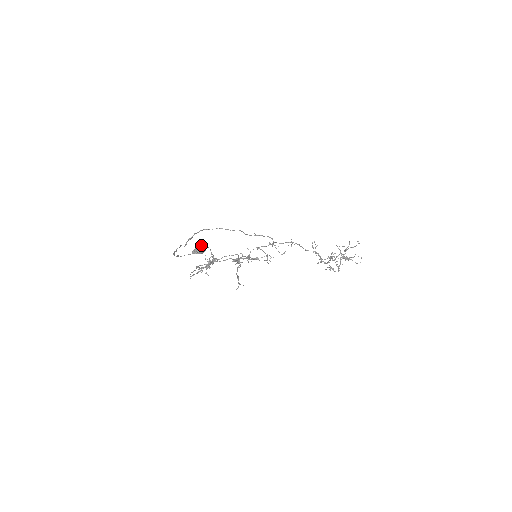
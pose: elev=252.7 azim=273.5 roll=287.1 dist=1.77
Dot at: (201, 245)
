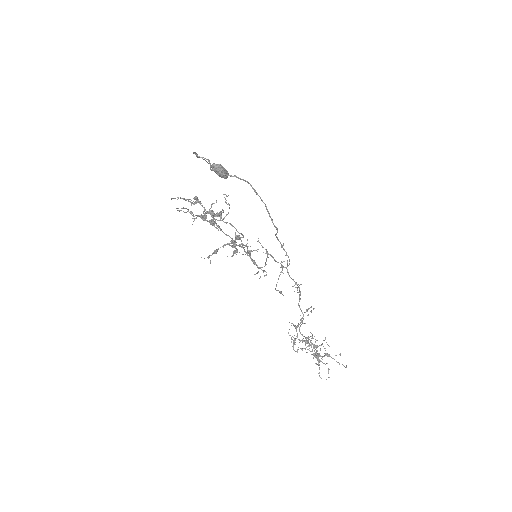
Dot at: occluded
